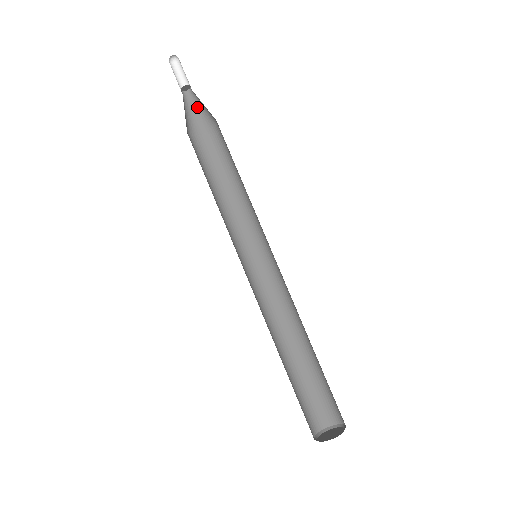
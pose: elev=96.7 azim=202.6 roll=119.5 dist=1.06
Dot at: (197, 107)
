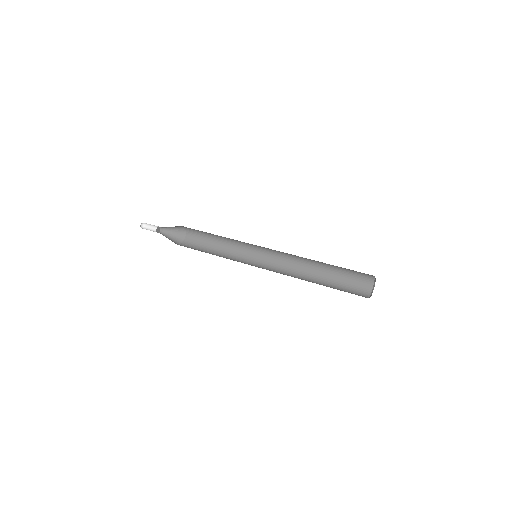
Dot at: (171, 232)
